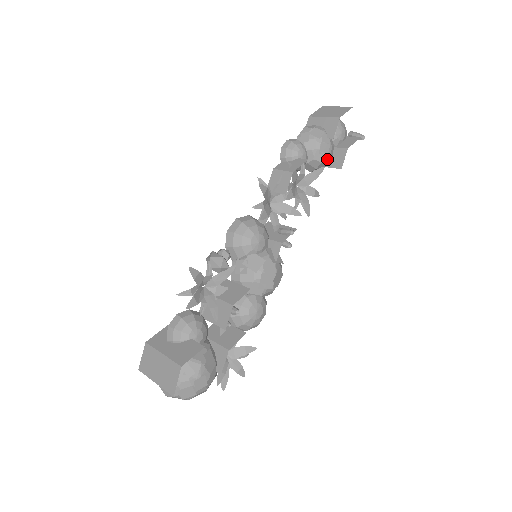
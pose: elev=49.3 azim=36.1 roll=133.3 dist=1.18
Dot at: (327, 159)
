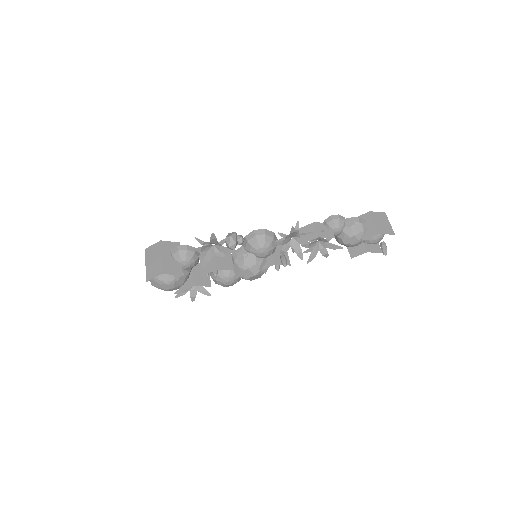
Dot at: (350, 245)
